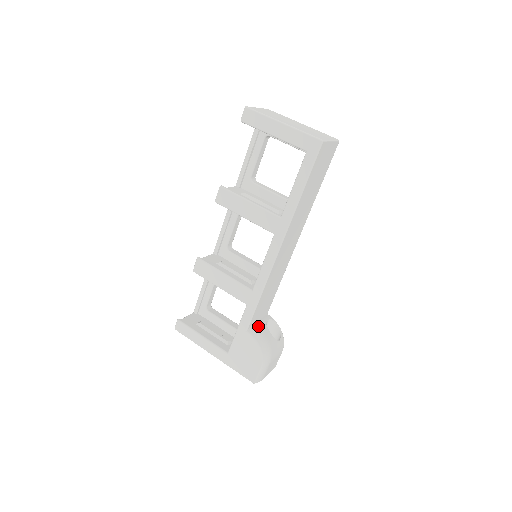
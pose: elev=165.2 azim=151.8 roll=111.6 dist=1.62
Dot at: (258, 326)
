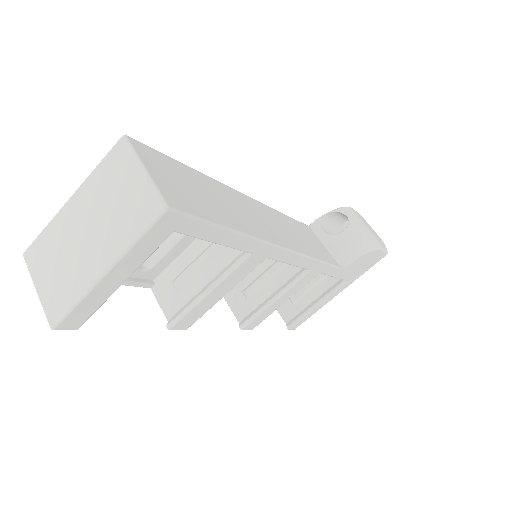
Dot at: (335, 250)
